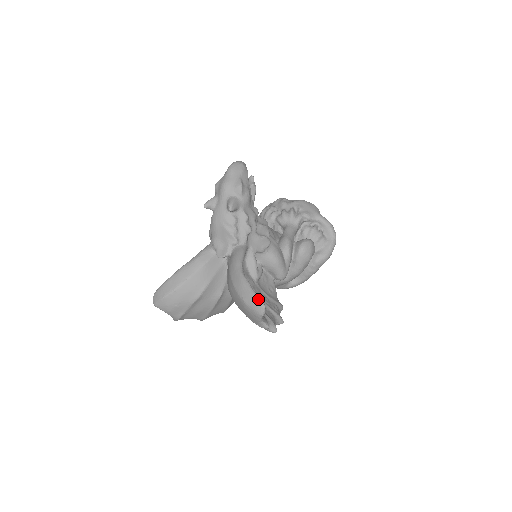
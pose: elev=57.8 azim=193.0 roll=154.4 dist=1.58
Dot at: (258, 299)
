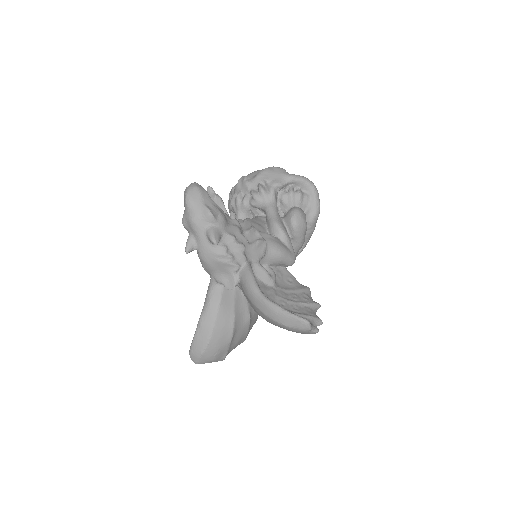
Dot at: (298, 318)
